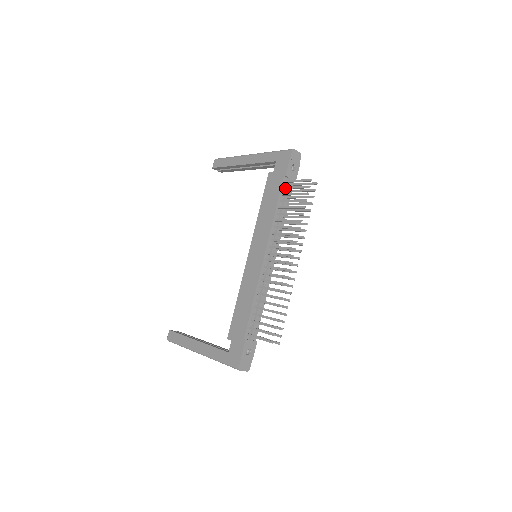
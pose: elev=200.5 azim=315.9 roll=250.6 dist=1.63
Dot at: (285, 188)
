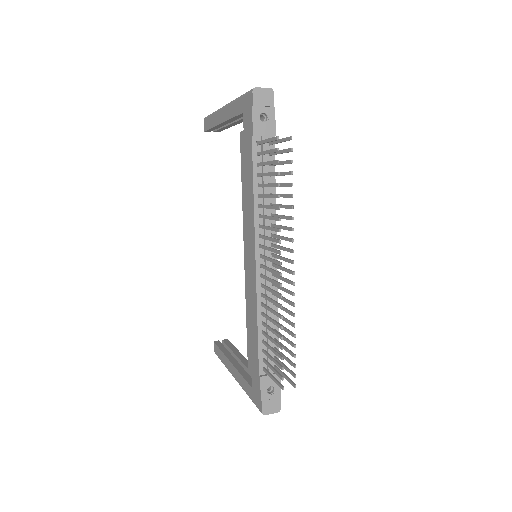
Dot at: (258, 154)
